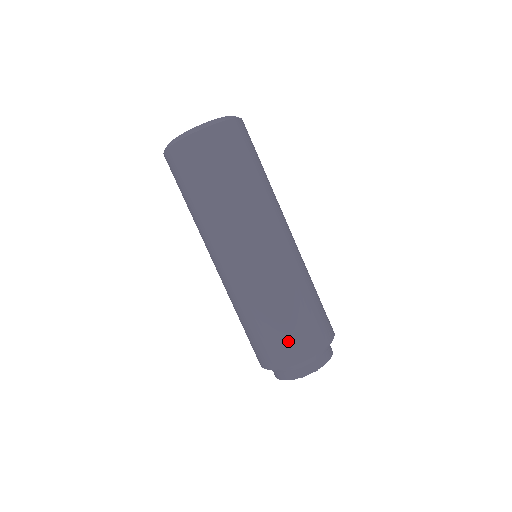
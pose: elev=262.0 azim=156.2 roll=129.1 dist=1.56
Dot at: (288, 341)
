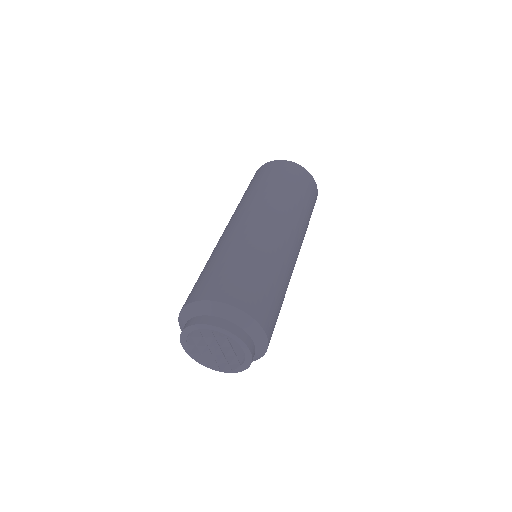
Dot at: (245, 286)
